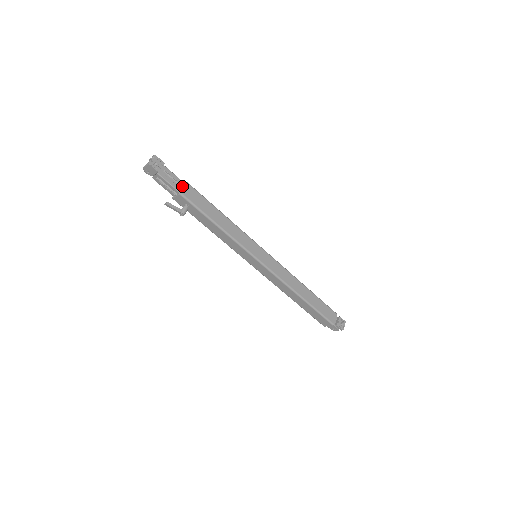
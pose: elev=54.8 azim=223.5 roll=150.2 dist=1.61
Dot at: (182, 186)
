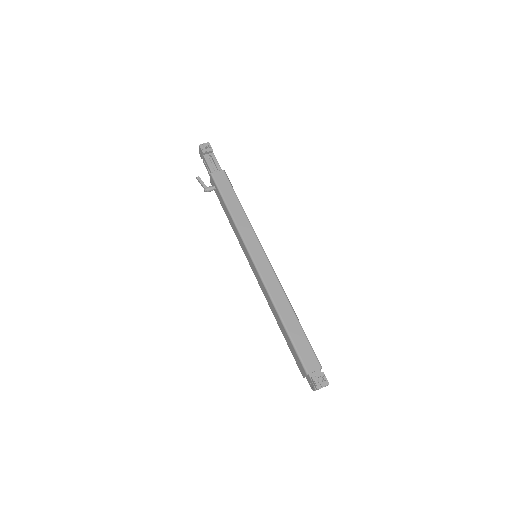
Dot at: (218, 171)
